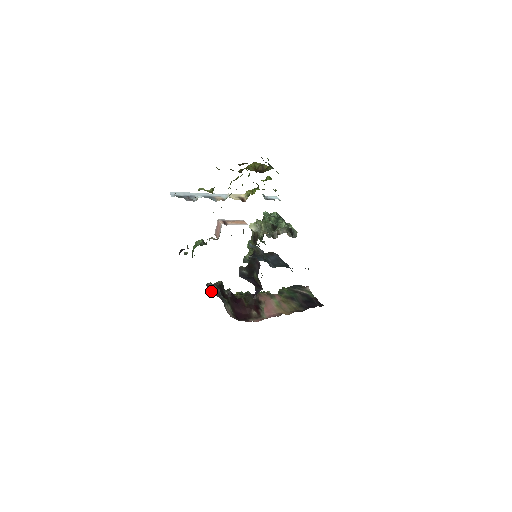
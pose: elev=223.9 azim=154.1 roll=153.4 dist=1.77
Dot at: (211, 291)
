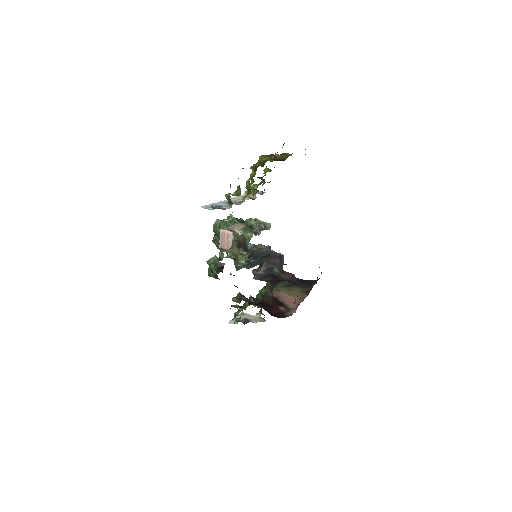
Dot at: (249, 302)
